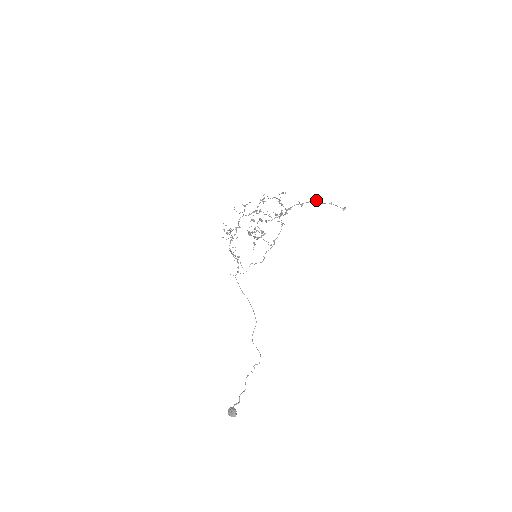
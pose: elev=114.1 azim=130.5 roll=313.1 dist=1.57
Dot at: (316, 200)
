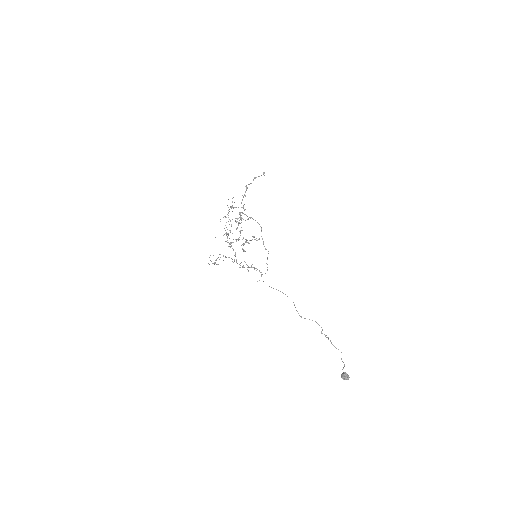
Dot at: (248, 184)
